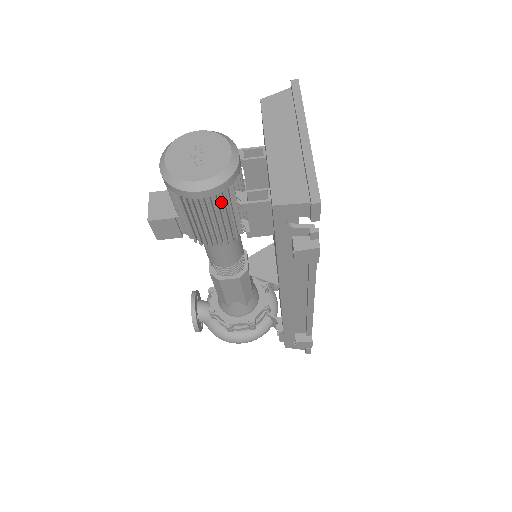
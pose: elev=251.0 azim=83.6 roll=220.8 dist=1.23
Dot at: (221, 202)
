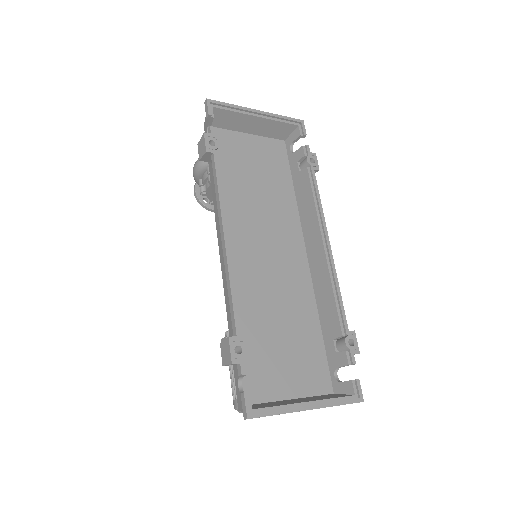
Dot at: occluded
